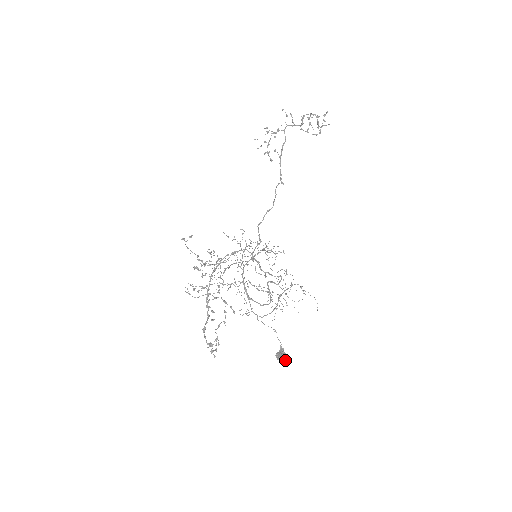
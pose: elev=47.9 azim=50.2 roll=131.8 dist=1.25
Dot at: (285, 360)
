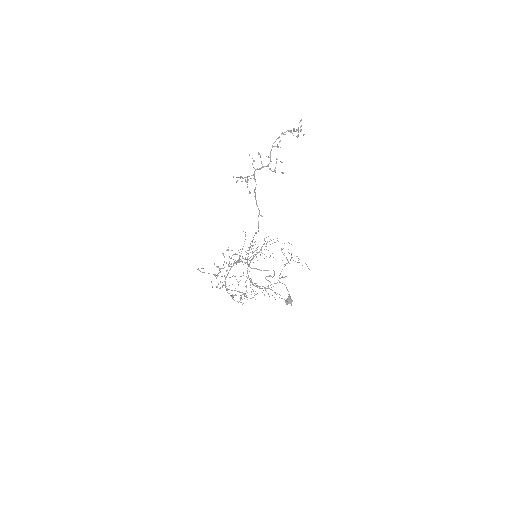
Dot at: (291, 305)
